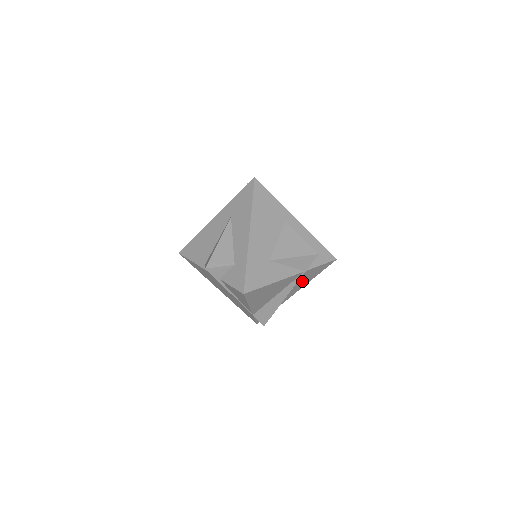
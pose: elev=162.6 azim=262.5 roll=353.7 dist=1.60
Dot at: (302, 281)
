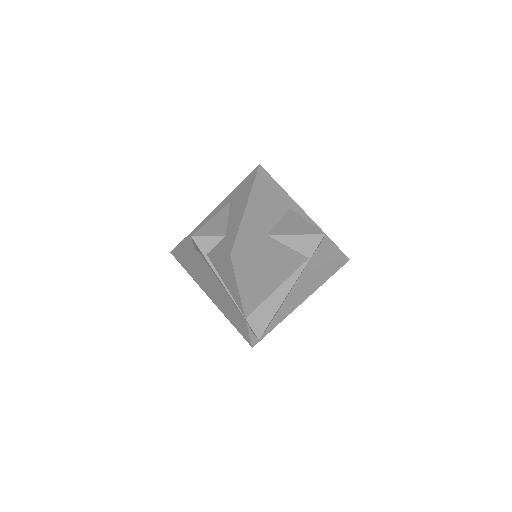
Dot at: (307, 281)
